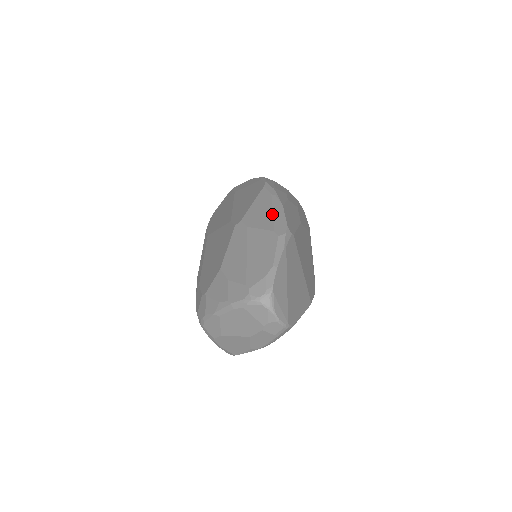
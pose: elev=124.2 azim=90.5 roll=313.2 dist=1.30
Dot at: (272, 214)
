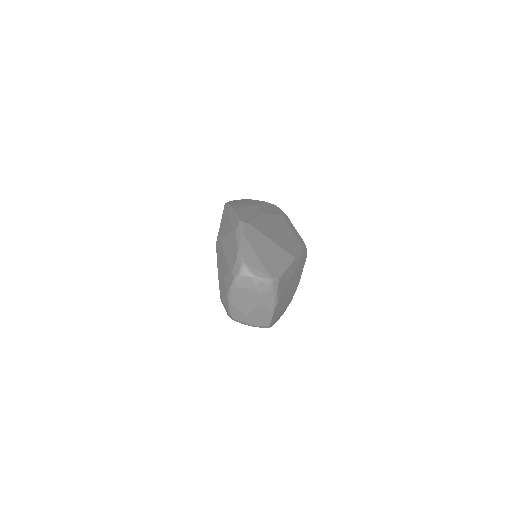
Dot at: (230, 220)
